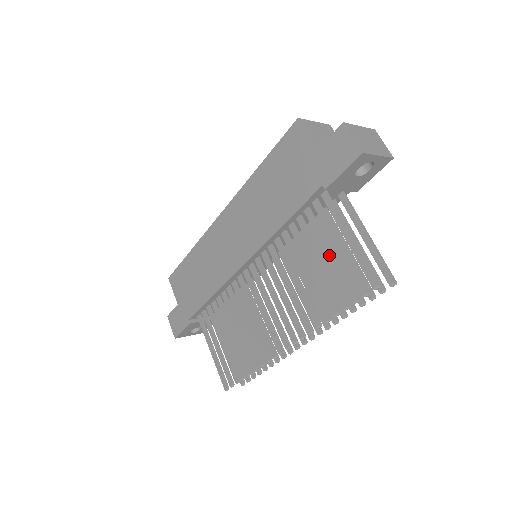
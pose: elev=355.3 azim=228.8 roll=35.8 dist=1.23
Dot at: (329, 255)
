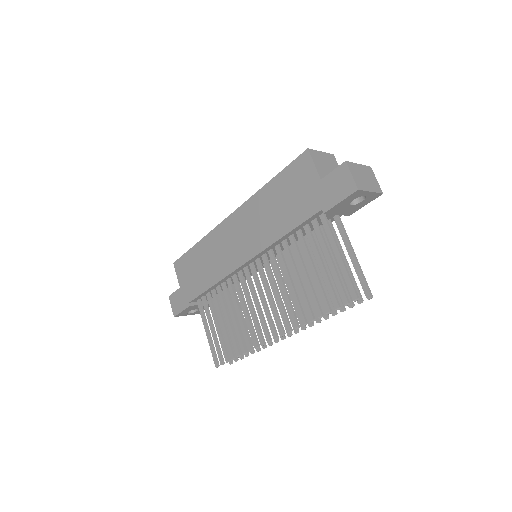
Dot at: (320, 267)
